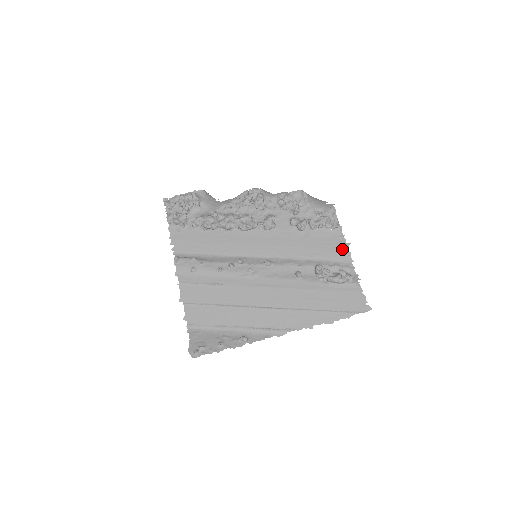
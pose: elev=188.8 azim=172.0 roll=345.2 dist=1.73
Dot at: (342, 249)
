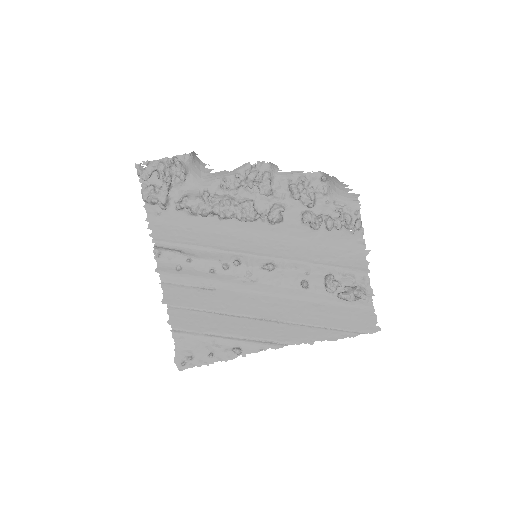
Dot at: (360, 257)
